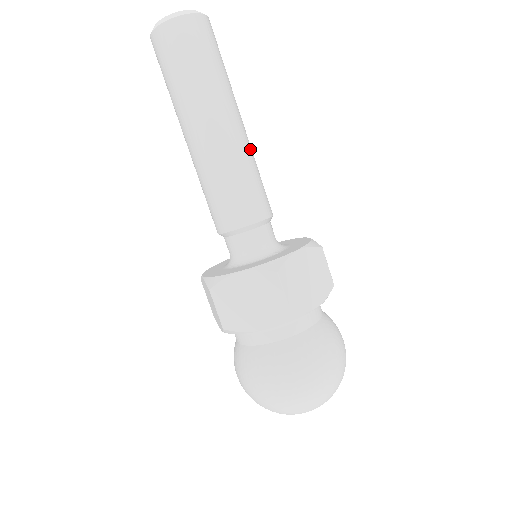
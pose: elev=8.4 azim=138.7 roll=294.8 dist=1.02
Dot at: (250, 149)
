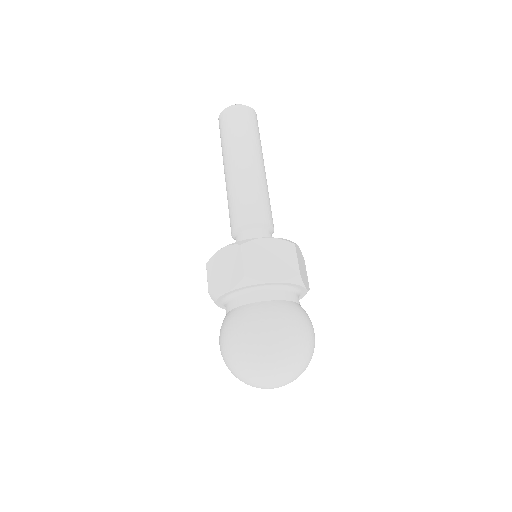
Dot at: occluded
